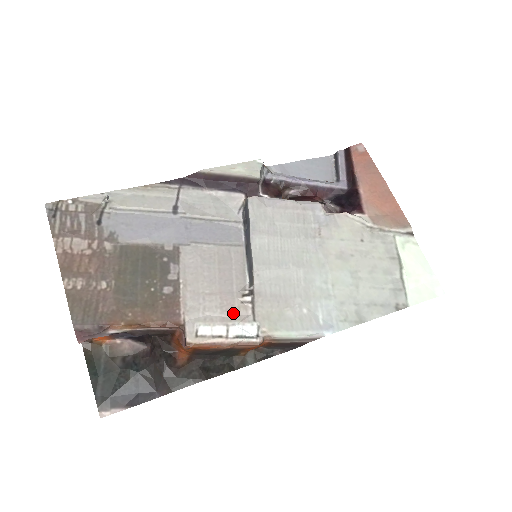
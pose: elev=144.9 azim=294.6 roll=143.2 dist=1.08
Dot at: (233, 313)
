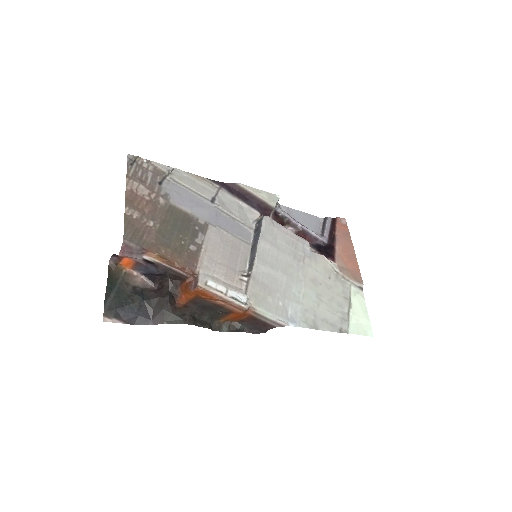
Dot at: (232, 283)
